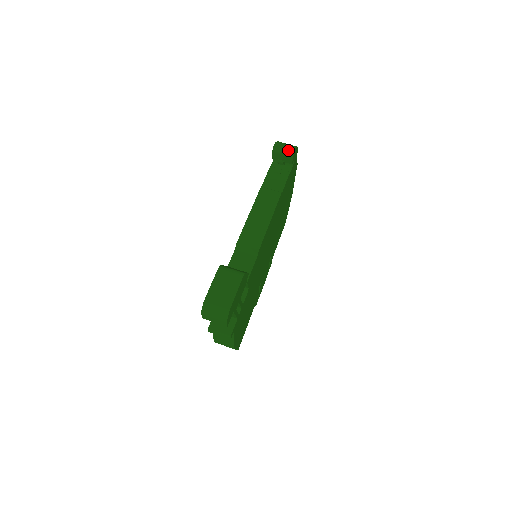
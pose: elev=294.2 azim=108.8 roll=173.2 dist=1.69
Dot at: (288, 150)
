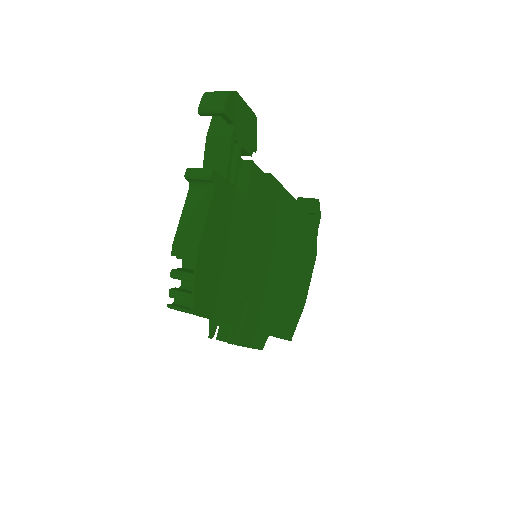
Dot at: (312, 198)
